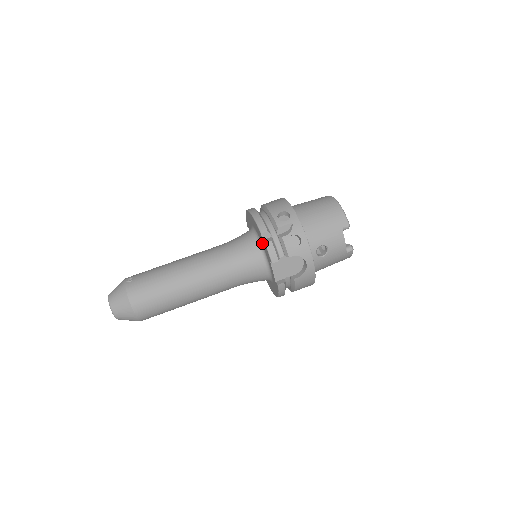
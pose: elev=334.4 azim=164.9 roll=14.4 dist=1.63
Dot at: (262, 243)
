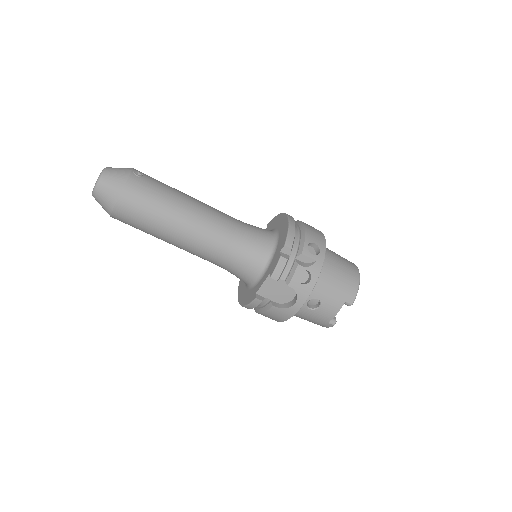
Dot at: (276, 253)
